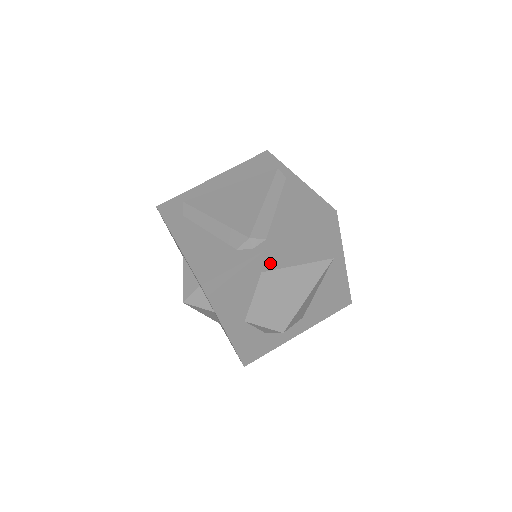
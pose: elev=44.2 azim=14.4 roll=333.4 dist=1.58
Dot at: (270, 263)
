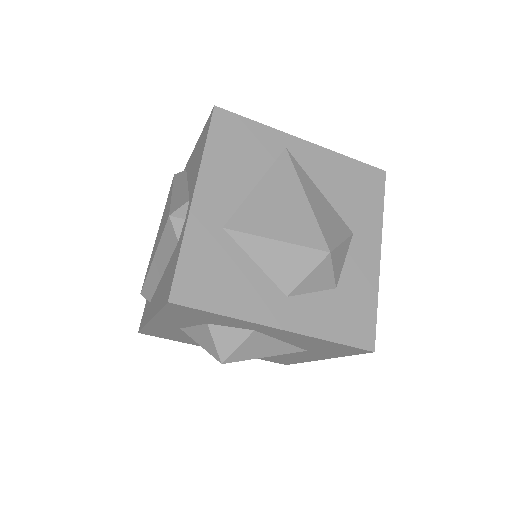
Dot at: (218, 211)
